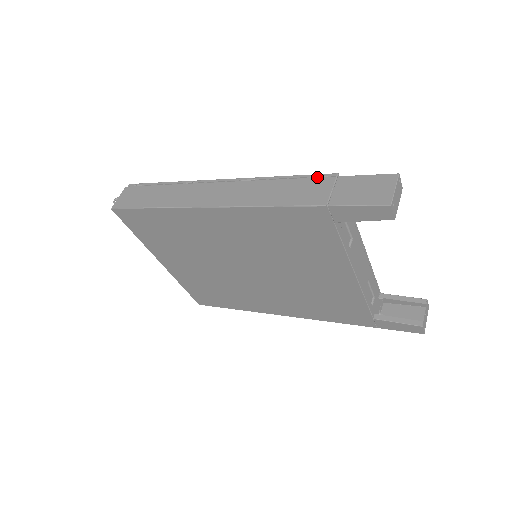
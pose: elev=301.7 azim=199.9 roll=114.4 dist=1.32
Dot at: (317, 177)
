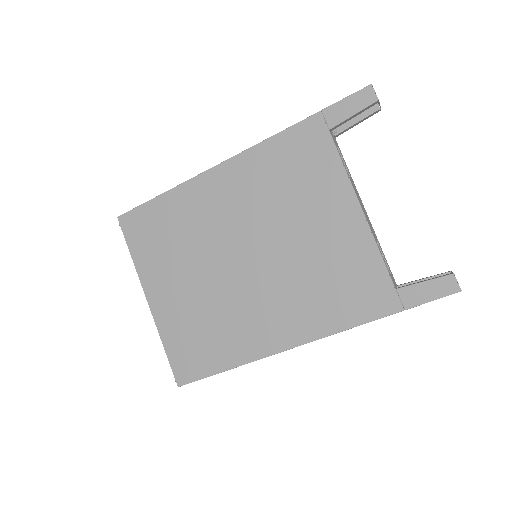
Dot at: occluded
